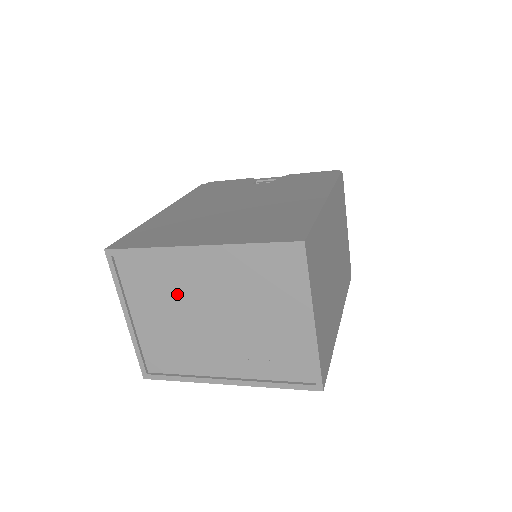
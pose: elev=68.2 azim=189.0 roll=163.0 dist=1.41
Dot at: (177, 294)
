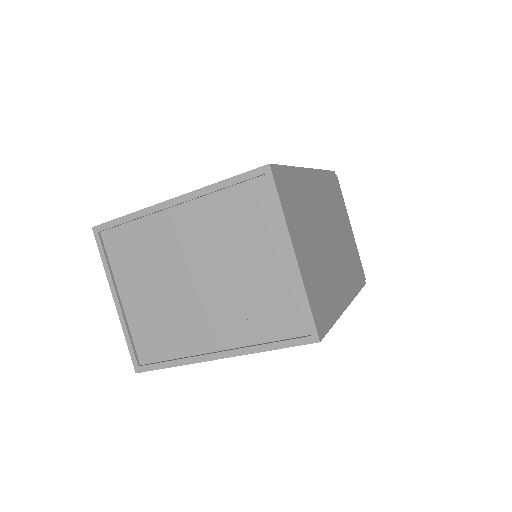
Dot at: (160, 260)
